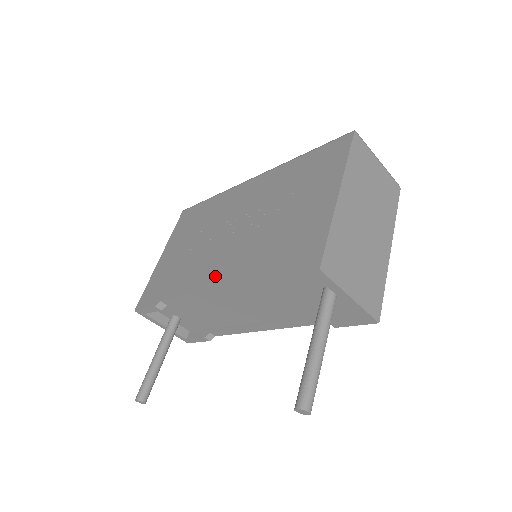
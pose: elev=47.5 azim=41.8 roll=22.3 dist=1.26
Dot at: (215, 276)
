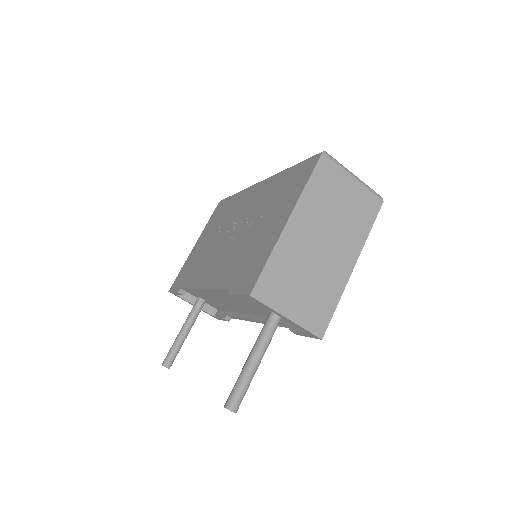
Dot at: (208, 277)
